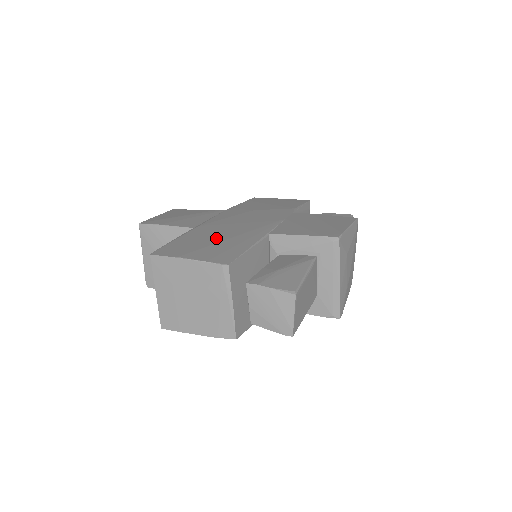
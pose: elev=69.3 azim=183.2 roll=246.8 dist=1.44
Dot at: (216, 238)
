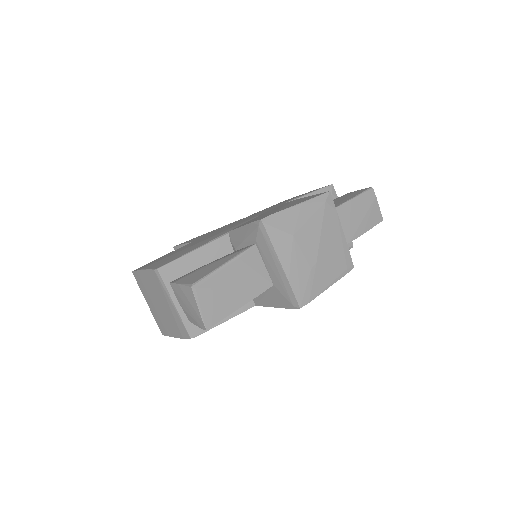
Dot at: (188, 246)
